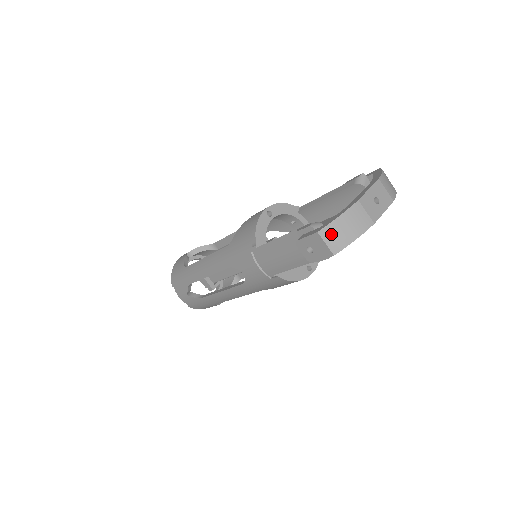
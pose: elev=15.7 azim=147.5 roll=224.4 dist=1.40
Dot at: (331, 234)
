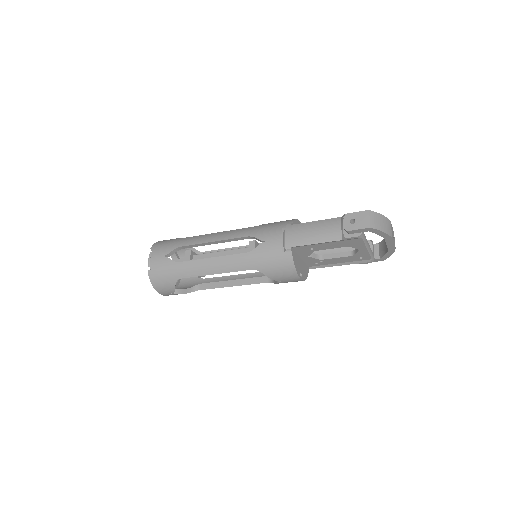
Dot at: (375, 217)
